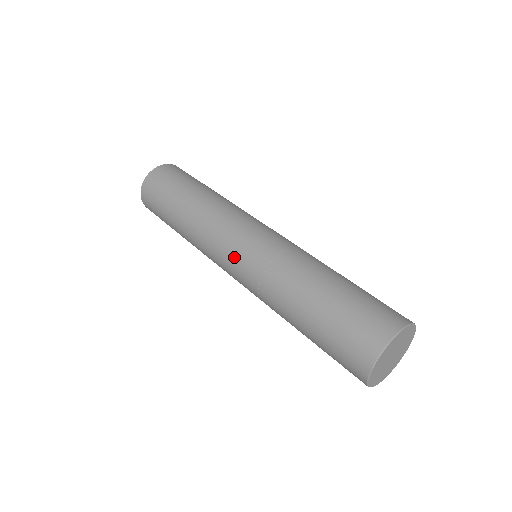
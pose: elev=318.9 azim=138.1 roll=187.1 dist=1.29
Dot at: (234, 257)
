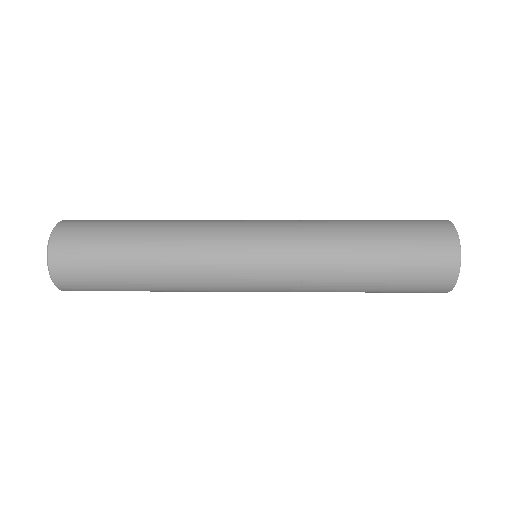
Dot at: (255, 227)
